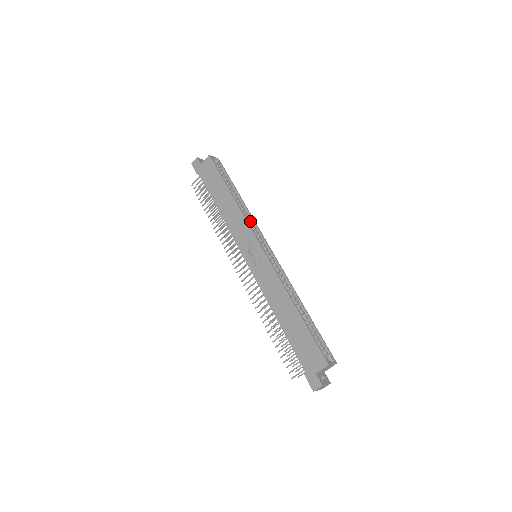
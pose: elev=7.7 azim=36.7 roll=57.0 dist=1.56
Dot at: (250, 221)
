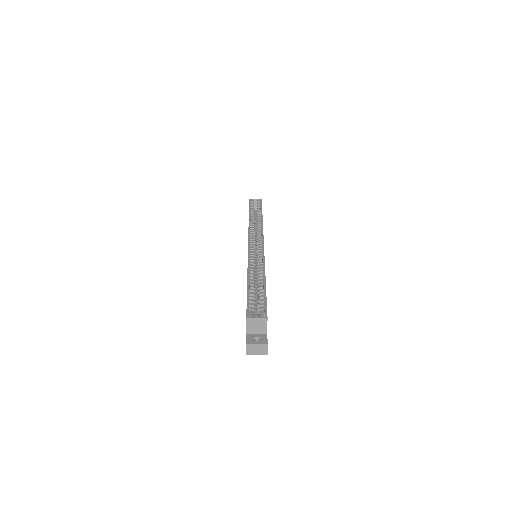
Dot at: (258, 230)
